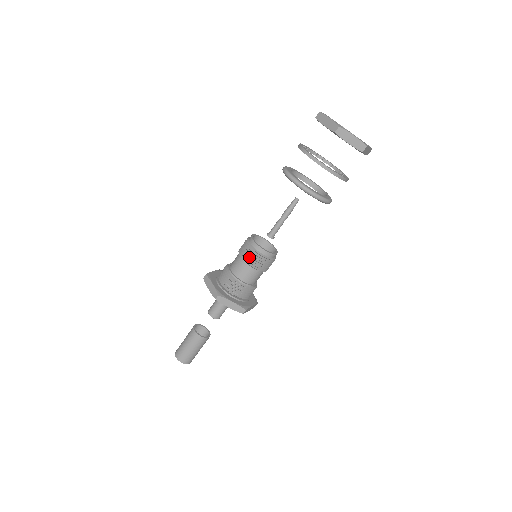
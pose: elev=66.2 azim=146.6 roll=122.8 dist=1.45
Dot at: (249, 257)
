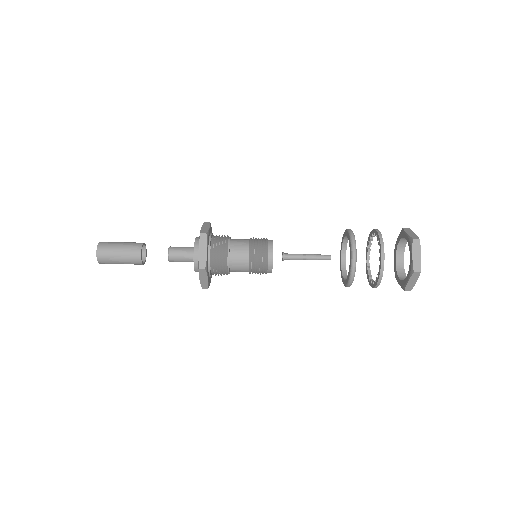
Dot at: (257, 262)
